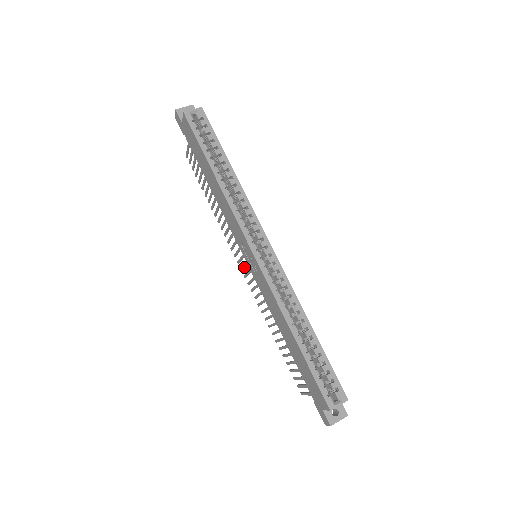
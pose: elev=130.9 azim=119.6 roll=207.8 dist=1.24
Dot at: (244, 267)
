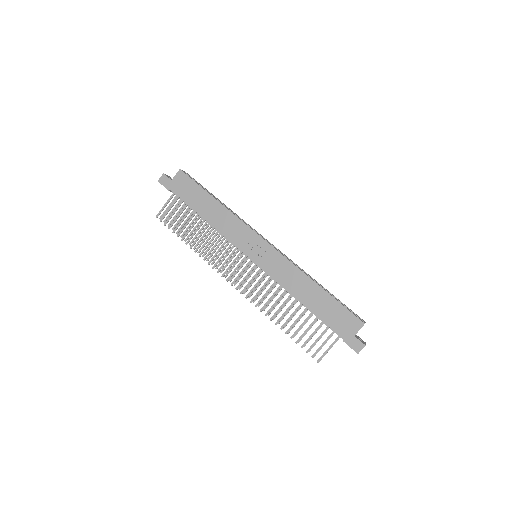
Dot at: (240, 275)
